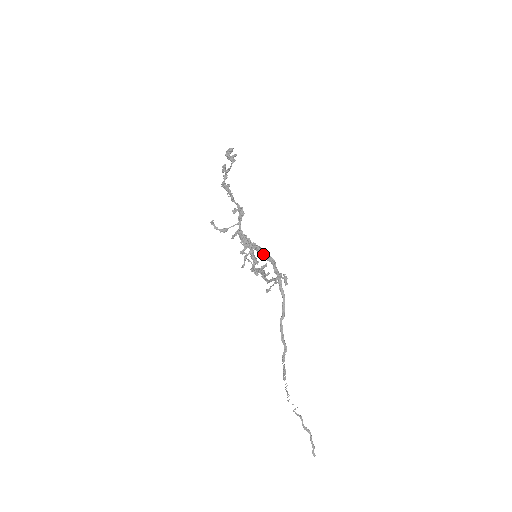
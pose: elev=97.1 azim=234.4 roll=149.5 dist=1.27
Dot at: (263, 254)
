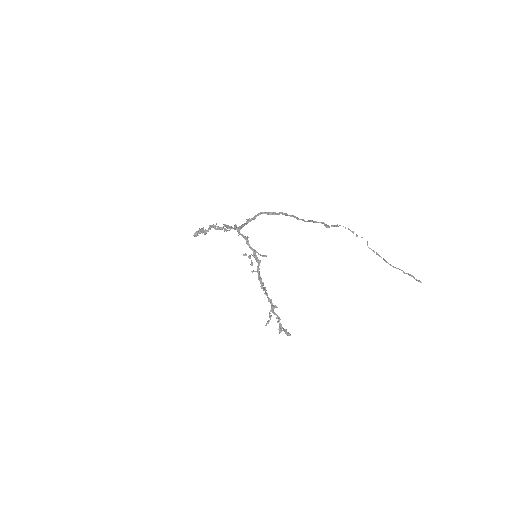
Dot at: (263, 212)
